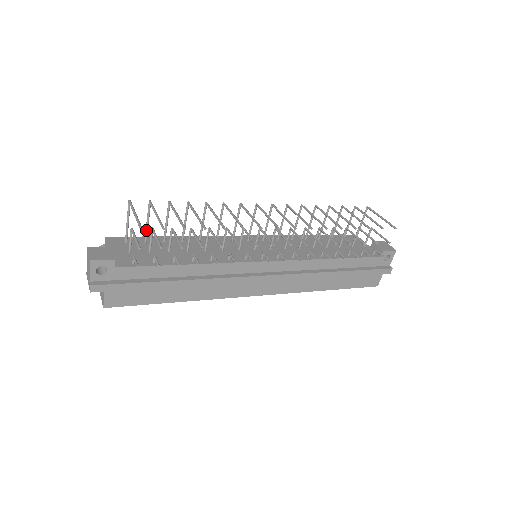
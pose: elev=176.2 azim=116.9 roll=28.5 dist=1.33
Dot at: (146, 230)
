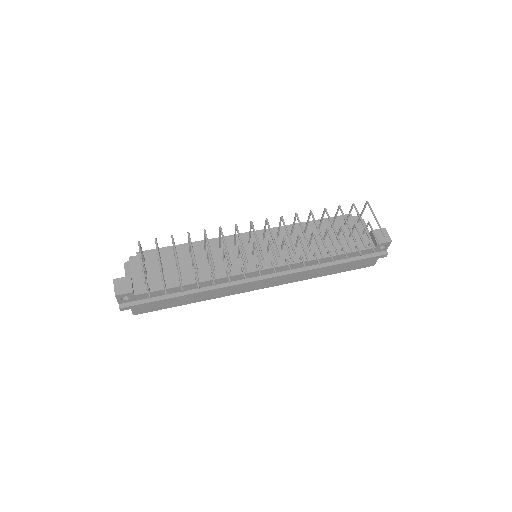
Dot at: occluded
